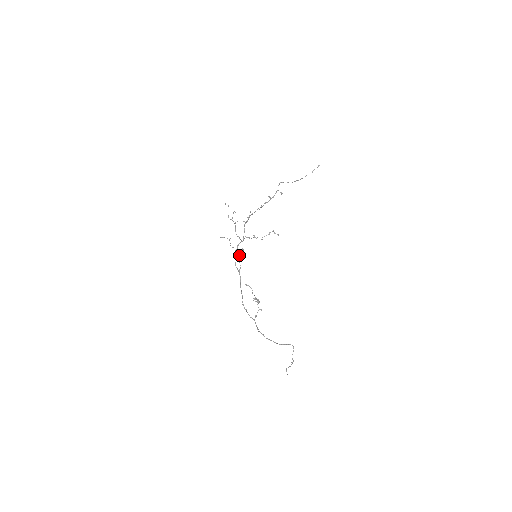
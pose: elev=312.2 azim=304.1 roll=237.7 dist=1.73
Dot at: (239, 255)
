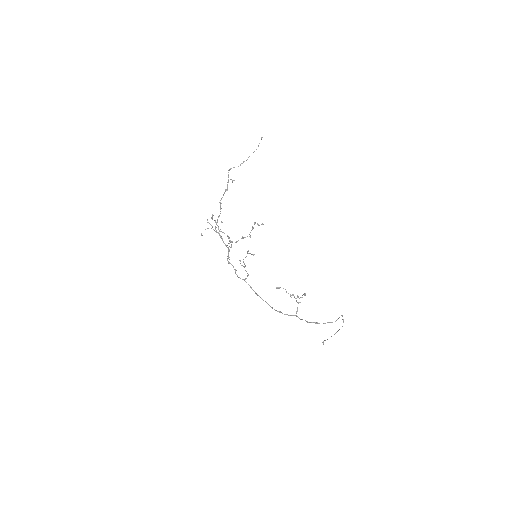
Dot at: occluded
